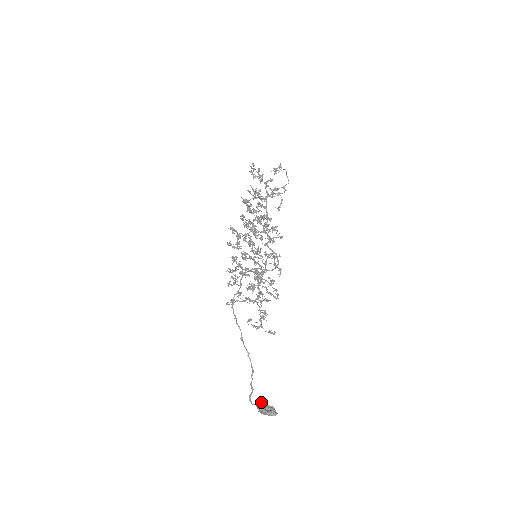
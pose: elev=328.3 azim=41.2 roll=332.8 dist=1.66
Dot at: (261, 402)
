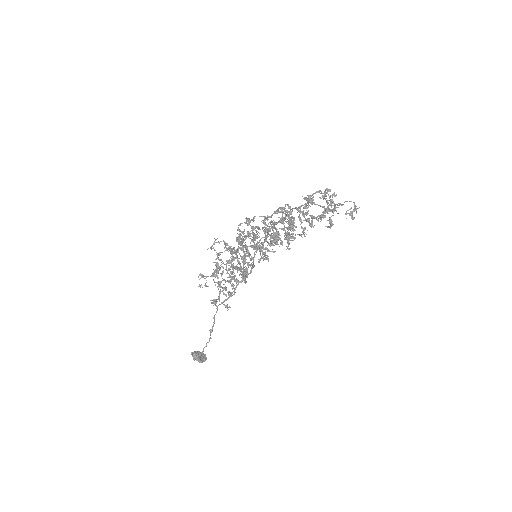
Dot at: occluded
